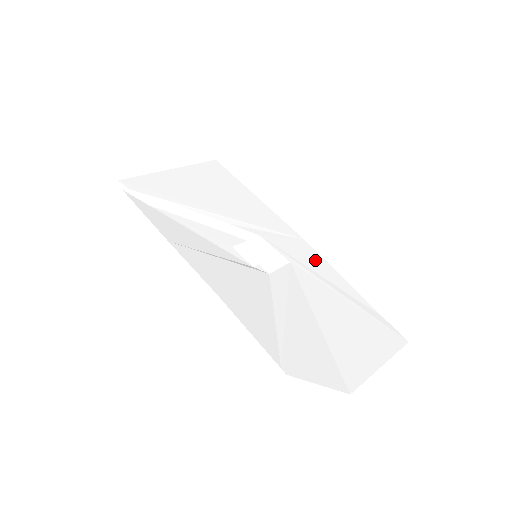
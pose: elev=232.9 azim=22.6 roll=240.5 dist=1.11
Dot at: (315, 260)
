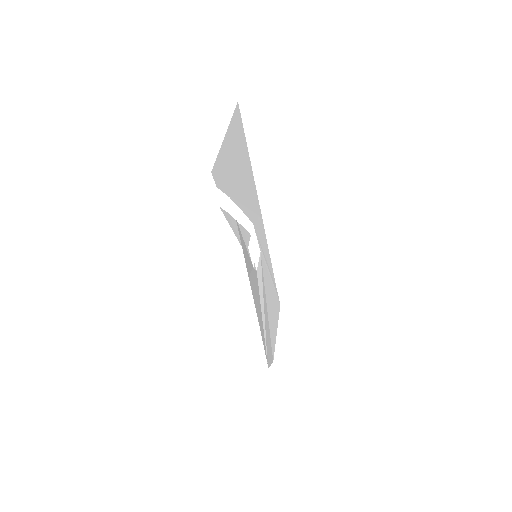
Dot at: (265, 242)
